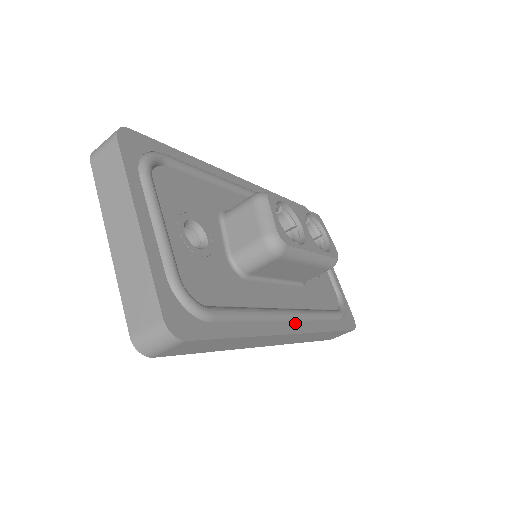
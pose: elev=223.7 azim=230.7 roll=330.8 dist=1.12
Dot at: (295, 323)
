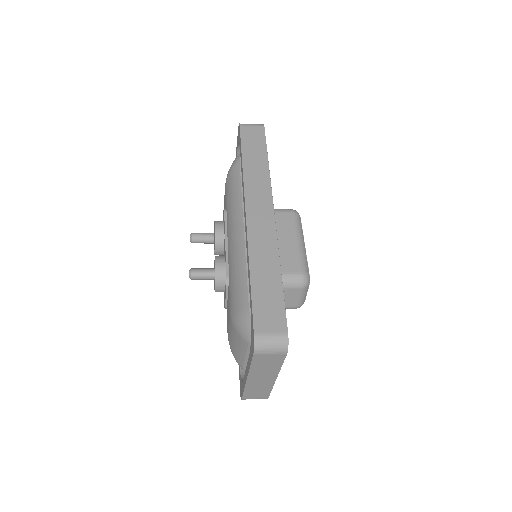
Dot at: occluded
